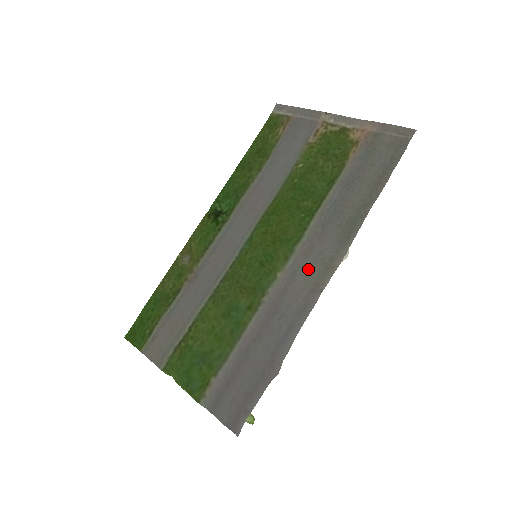
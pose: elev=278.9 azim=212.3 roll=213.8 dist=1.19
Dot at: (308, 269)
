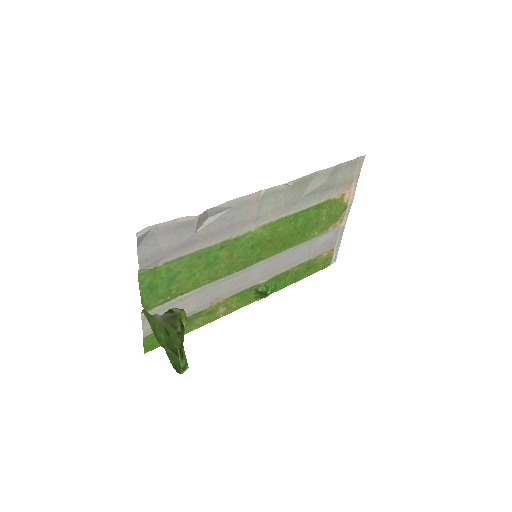
Dot at: (267, 207)
